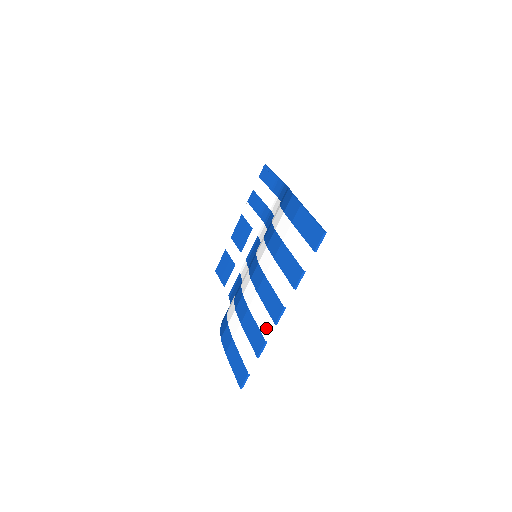
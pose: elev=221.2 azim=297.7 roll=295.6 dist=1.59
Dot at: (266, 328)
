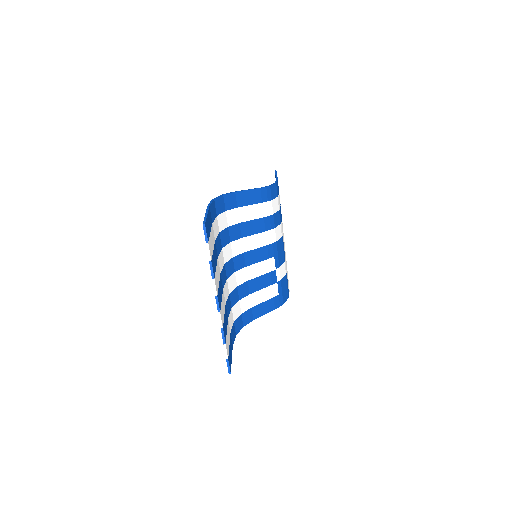
Dot at: occluded
